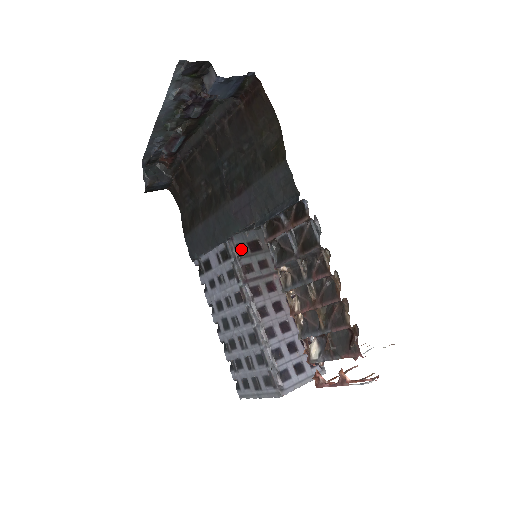
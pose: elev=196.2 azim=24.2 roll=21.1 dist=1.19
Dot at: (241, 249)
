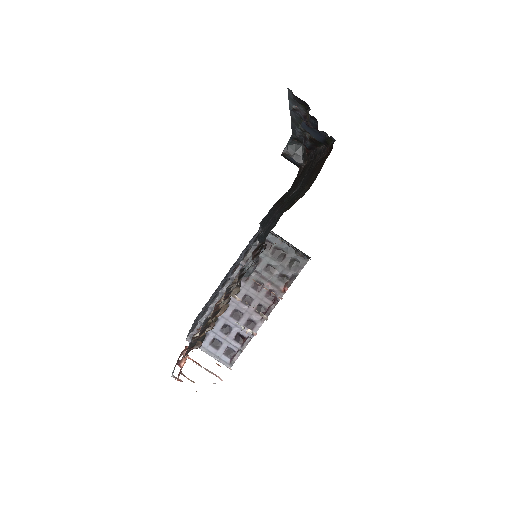
Dot at: occluded
